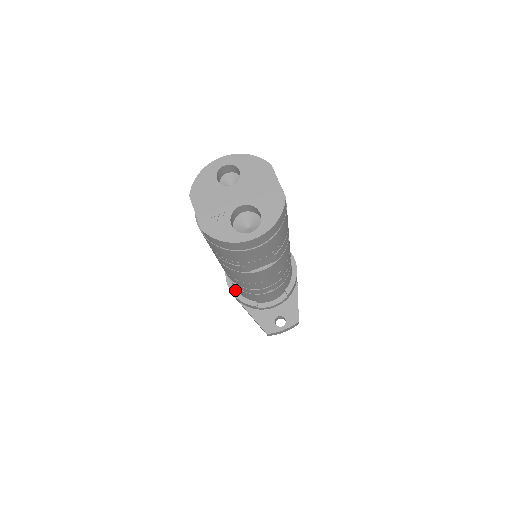
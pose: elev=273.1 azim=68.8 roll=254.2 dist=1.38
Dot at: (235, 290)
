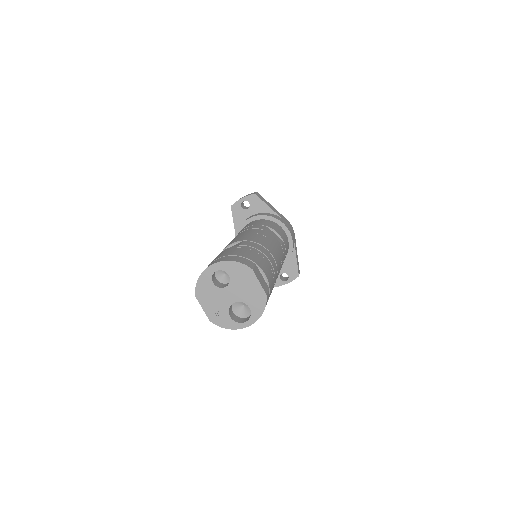
Dot at: occluded
